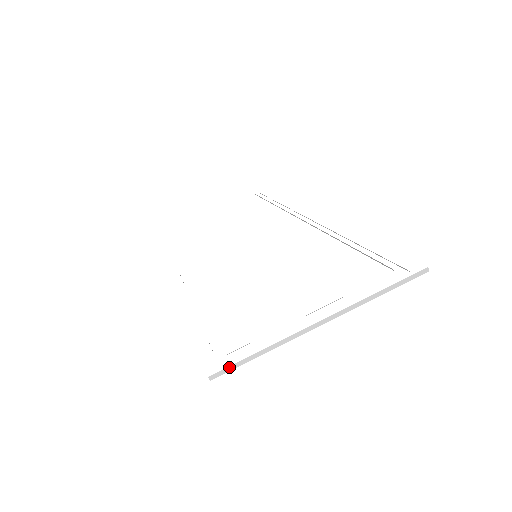
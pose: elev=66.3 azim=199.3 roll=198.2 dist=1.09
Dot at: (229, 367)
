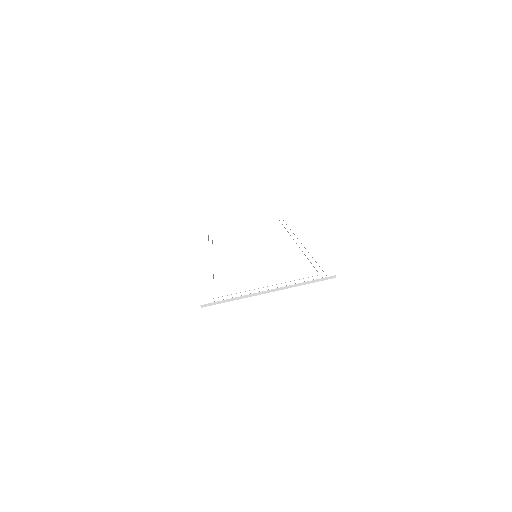
Dot at: (212, 303)
